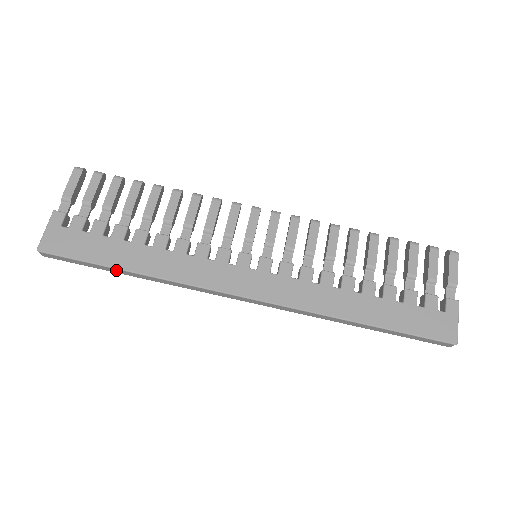
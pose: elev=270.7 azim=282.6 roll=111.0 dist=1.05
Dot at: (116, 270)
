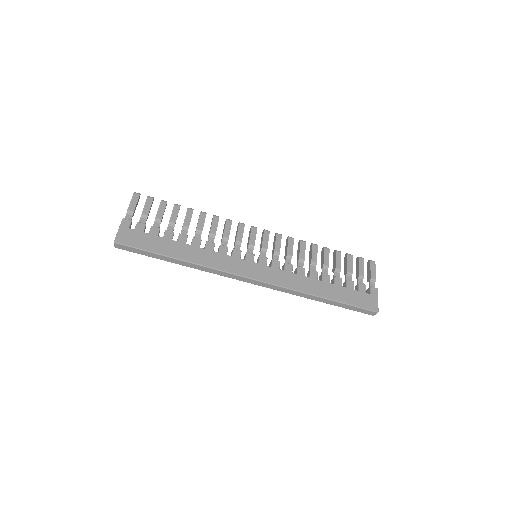
Dot at: (168, 258)
